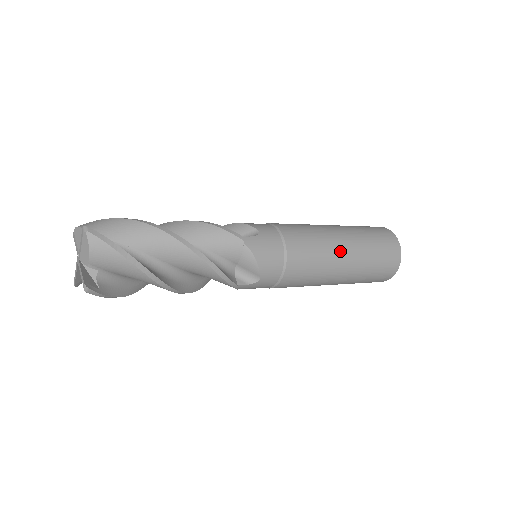
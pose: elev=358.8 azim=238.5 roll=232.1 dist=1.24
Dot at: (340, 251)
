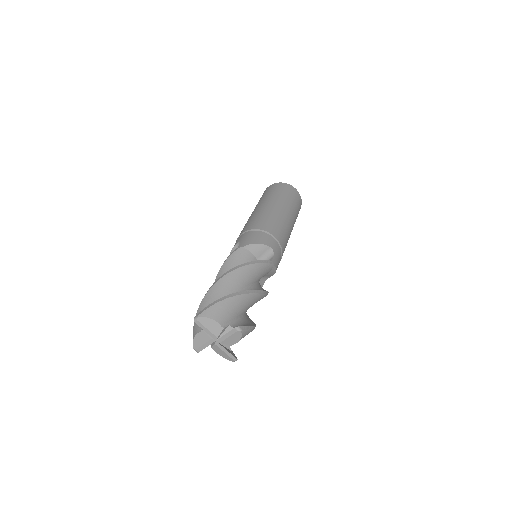
Dot at: (291, 229)
